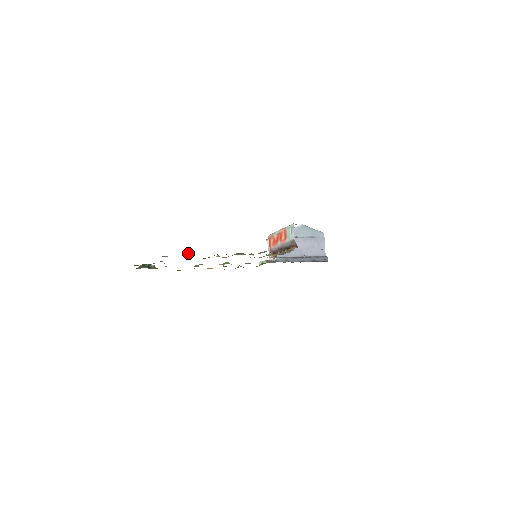
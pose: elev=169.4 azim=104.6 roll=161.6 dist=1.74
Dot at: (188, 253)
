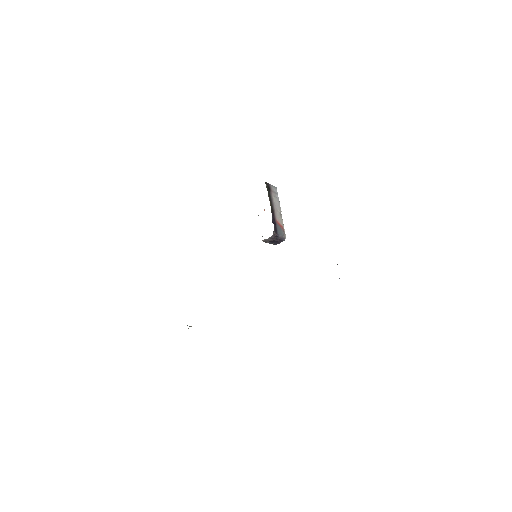
Dot at: occluded
